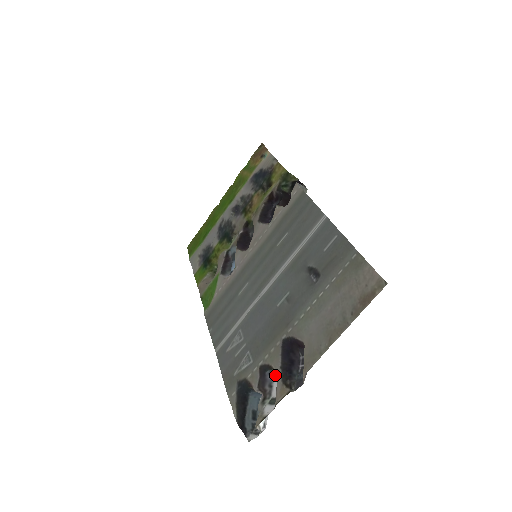
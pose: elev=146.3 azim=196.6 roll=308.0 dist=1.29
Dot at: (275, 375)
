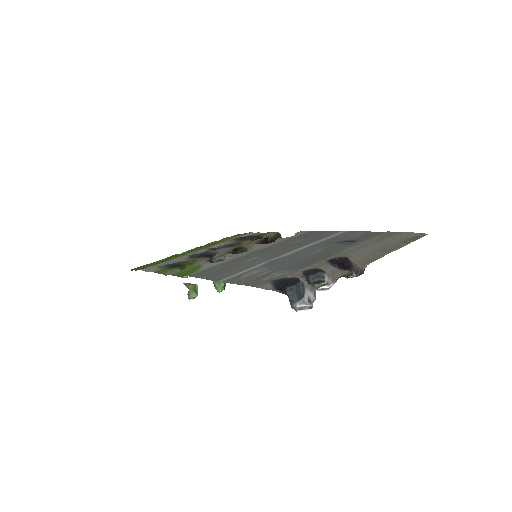
Dot at: (316, 282)
